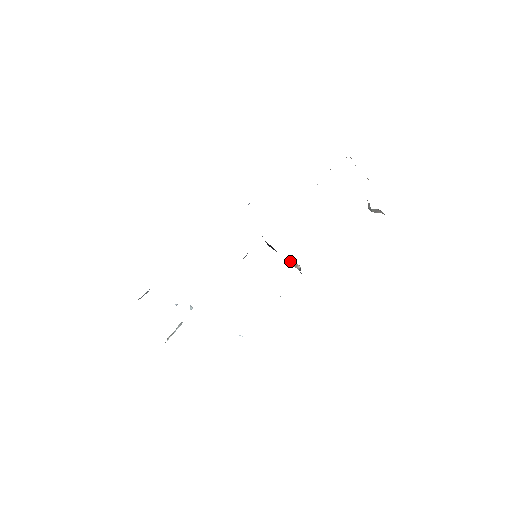
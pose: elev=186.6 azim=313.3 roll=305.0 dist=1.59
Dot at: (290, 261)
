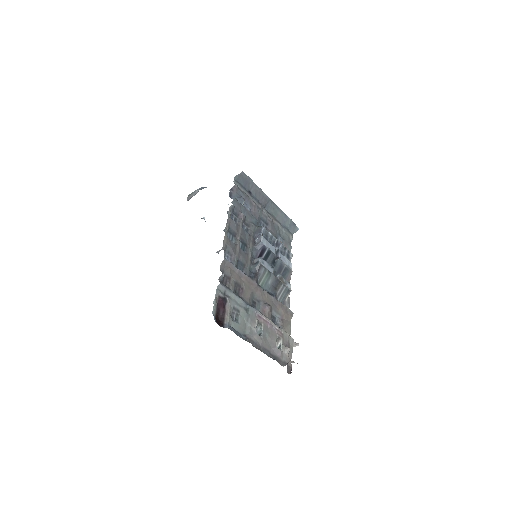
Dot at: occluded
